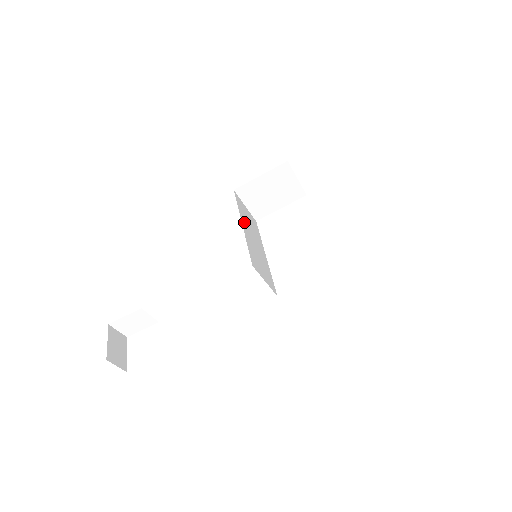
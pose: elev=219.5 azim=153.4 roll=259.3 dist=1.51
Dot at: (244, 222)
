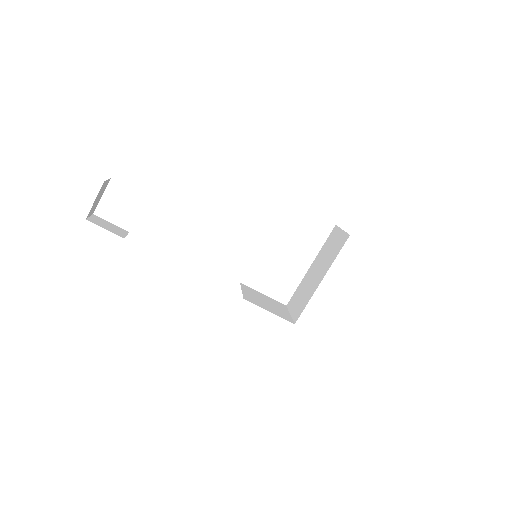
Dot at: occluded
